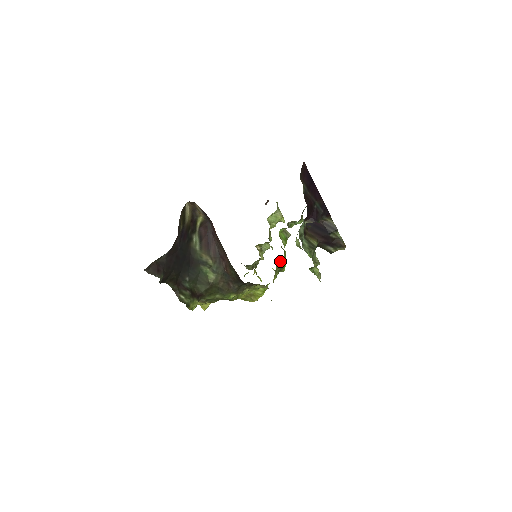
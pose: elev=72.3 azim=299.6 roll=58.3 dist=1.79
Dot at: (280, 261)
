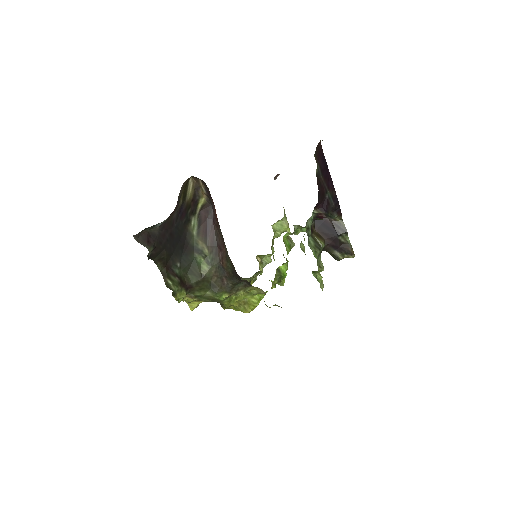
Dot at: (281, 268)
